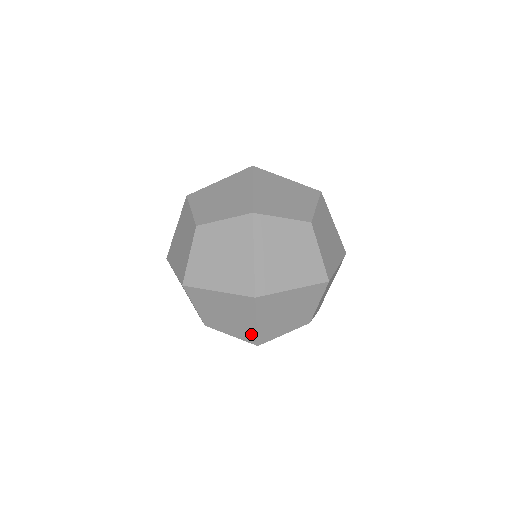
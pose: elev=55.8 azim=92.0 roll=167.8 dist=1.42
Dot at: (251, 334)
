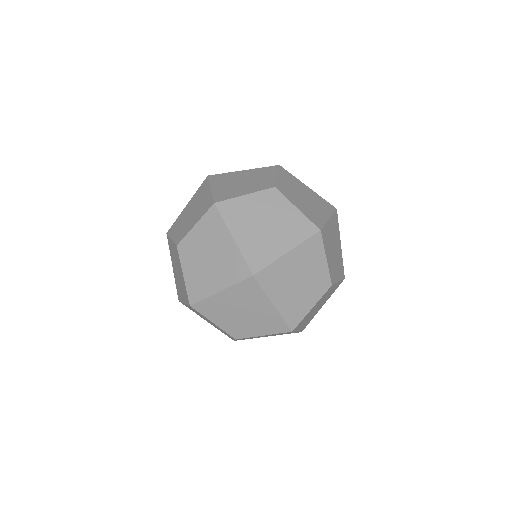
Dot at: (277, 321)
